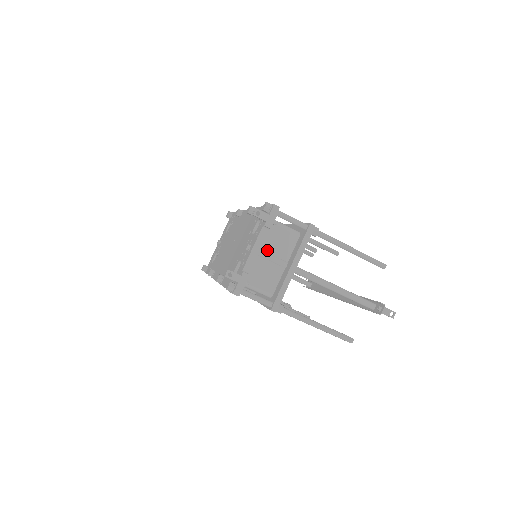
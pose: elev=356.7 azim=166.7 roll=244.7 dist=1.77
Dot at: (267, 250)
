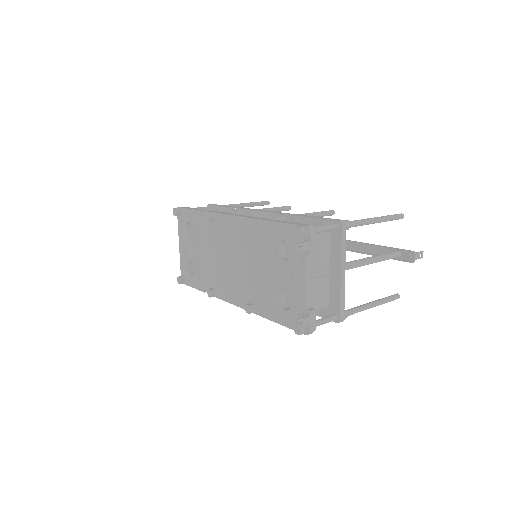
Dot at: occluded
